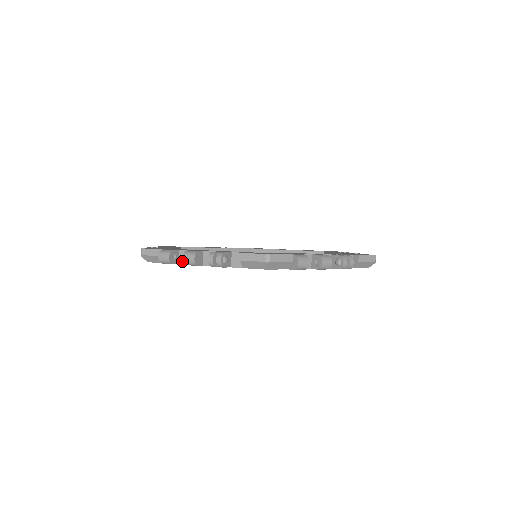
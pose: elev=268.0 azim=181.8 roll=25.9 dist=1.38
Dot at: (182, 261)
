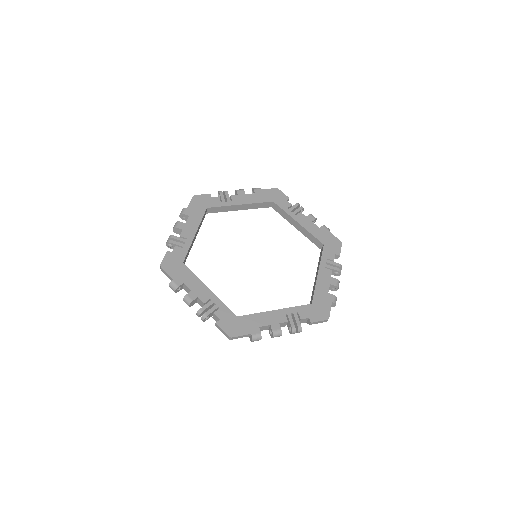
Dot at: (185, 289)
